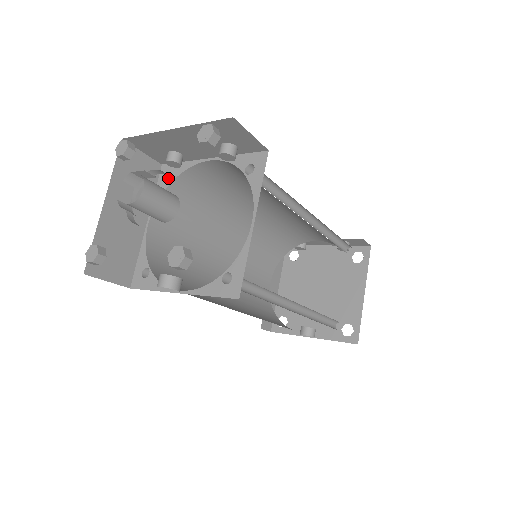
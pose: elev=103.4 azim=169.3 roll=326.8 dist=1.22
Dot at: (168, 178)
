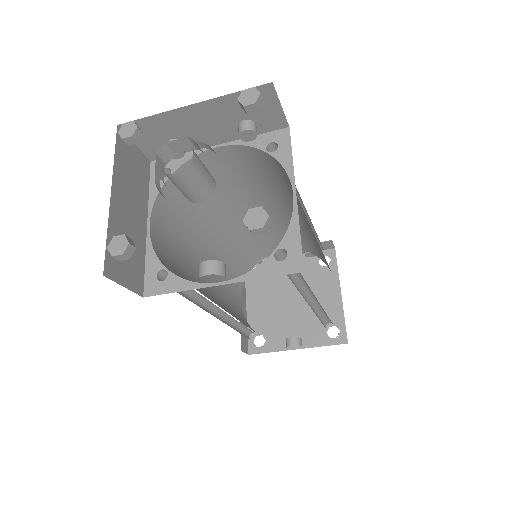
Dot at: occluded
